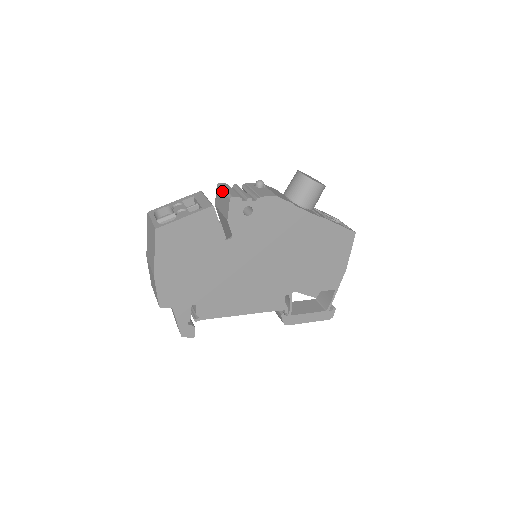
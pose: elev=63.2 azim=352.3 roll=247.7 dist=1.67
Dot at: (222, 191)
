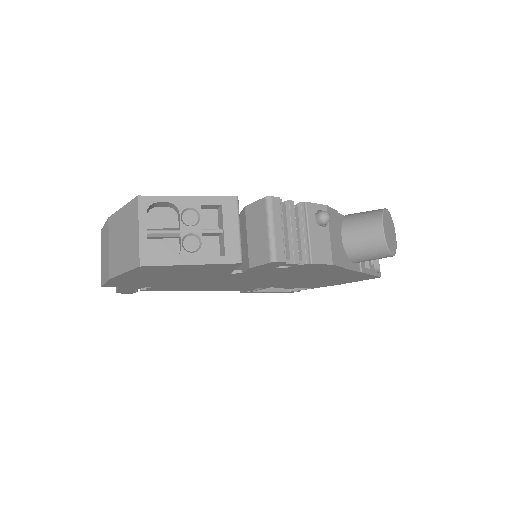
Dot at: (267, 226)
